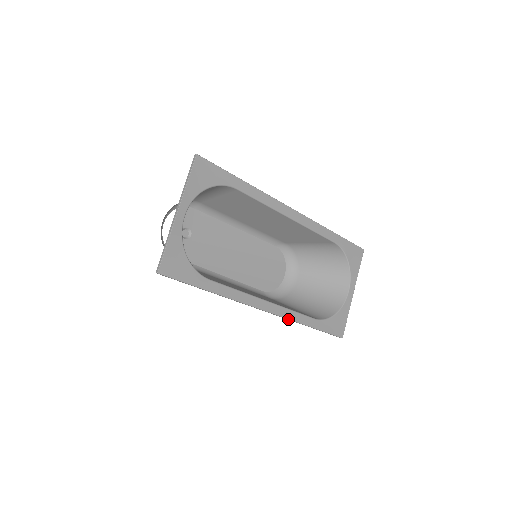
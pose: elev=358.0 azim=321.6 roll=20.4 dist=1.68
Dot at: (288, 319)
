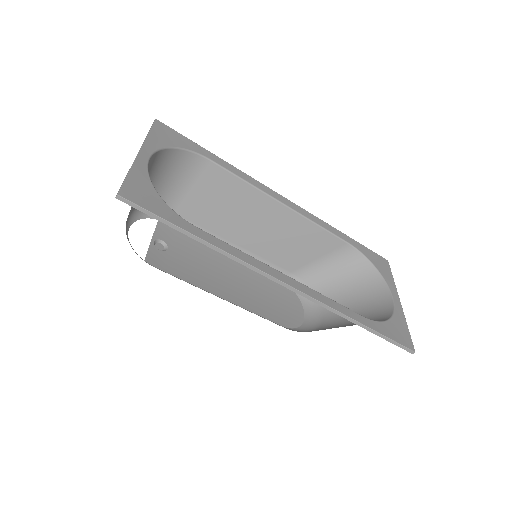
Dot at: (324, 305)
